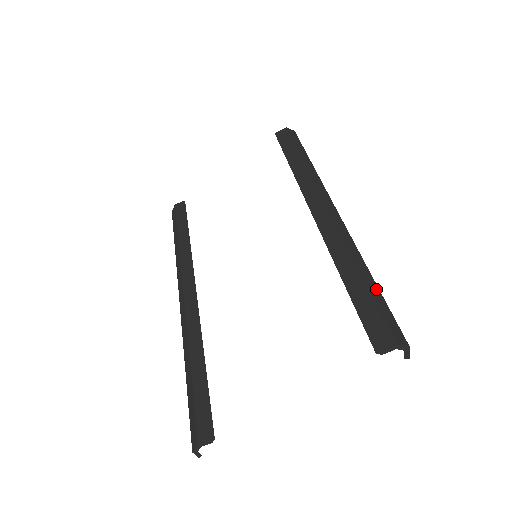
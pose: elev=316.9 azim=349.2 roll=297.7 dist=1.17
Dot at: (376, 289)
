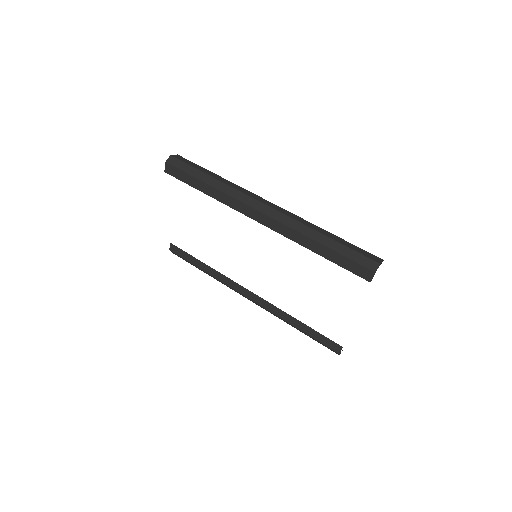
Dot at: (337, 244)
